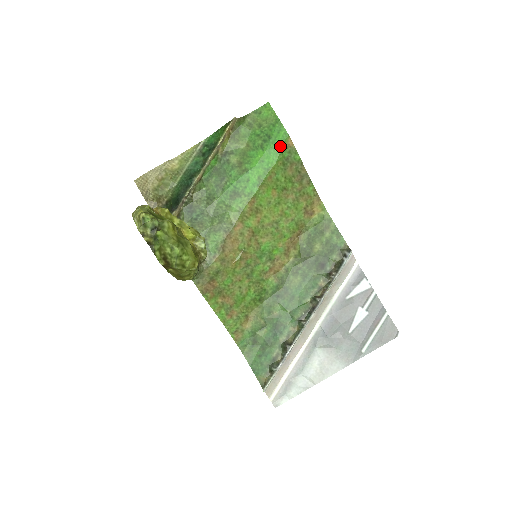
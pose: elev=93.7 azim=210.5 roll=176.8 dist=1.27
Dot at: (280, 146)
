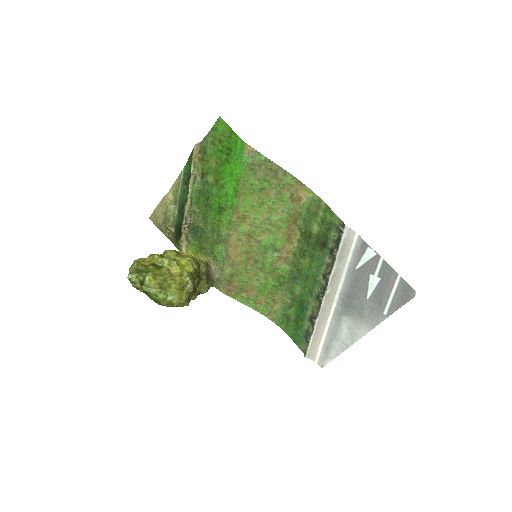
Dot at: (241, 155)
